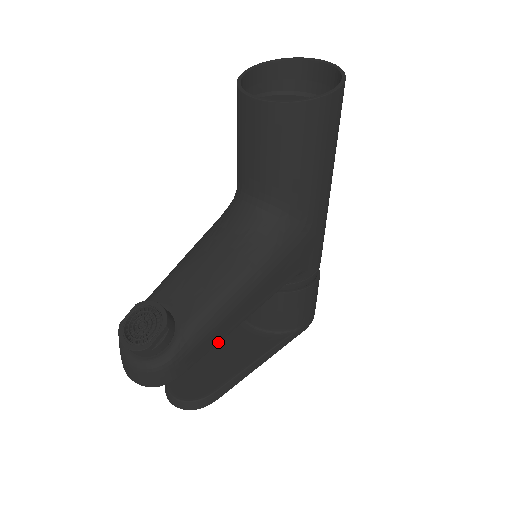
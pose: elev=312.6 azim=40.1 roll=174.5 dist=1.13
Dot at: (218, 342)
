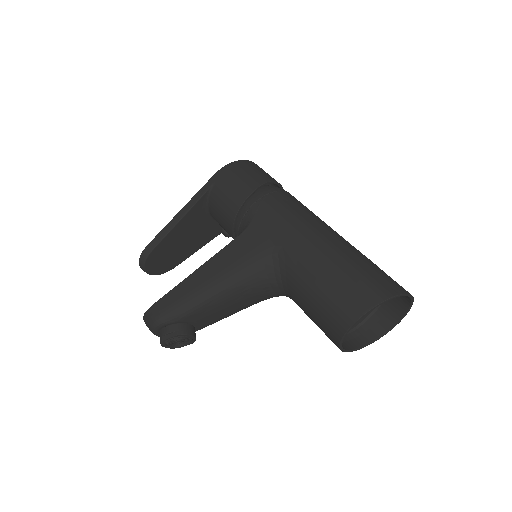
Dot at: occluded
